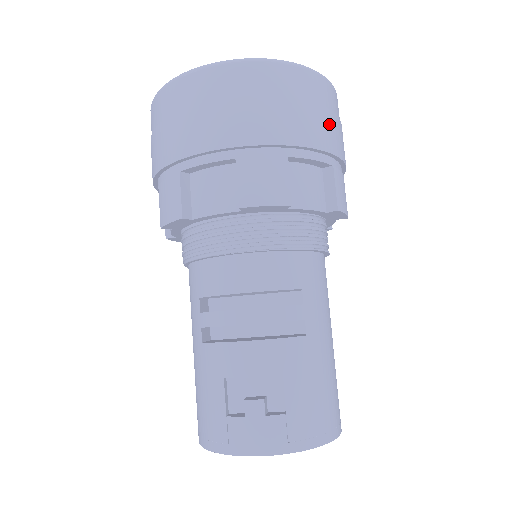
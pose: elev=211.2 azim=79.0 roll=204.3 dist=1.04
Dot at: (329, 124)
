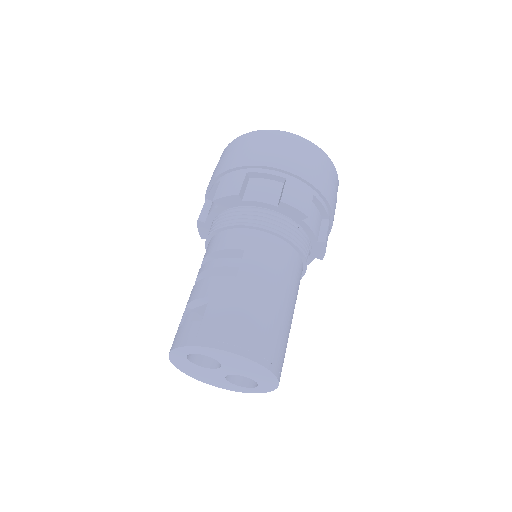
Dot at: (288, 156)
